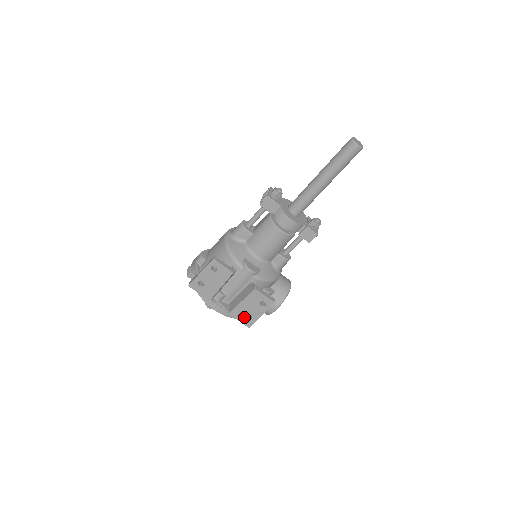
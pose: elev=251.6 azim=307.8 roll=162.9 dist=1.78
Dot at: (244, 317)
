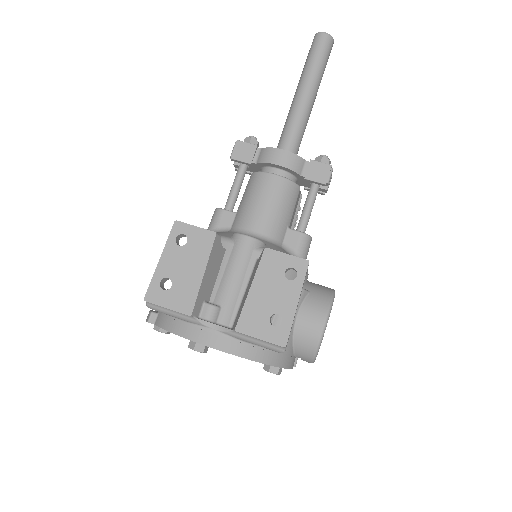
Dot at: (266, 324)
